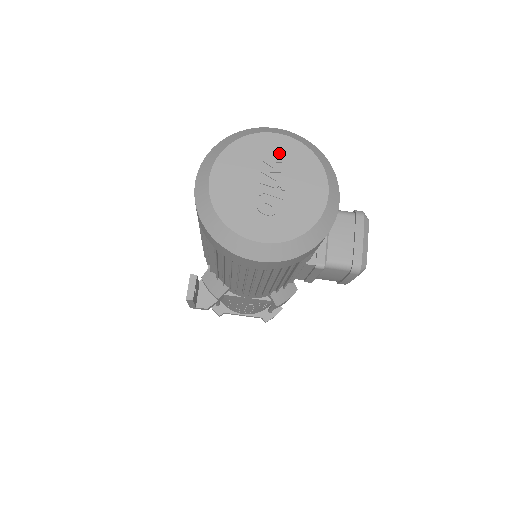
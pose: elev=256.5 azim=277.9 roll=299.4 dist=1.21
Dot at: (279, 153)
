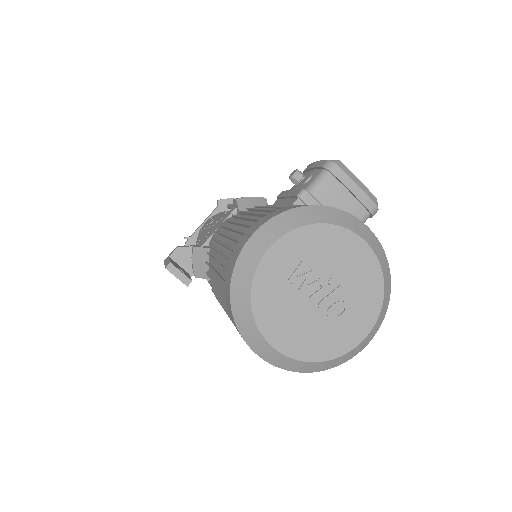
Dot at: (294, 260)
